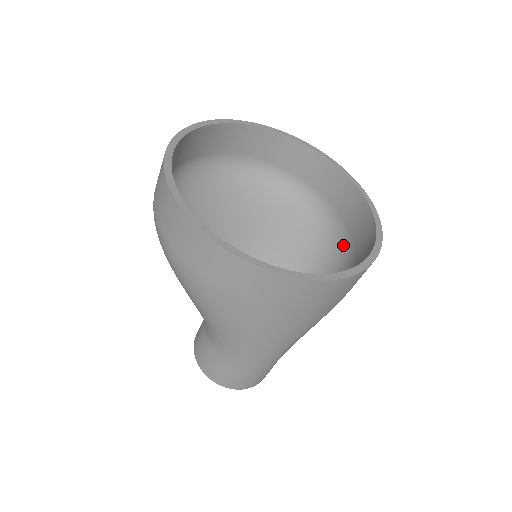
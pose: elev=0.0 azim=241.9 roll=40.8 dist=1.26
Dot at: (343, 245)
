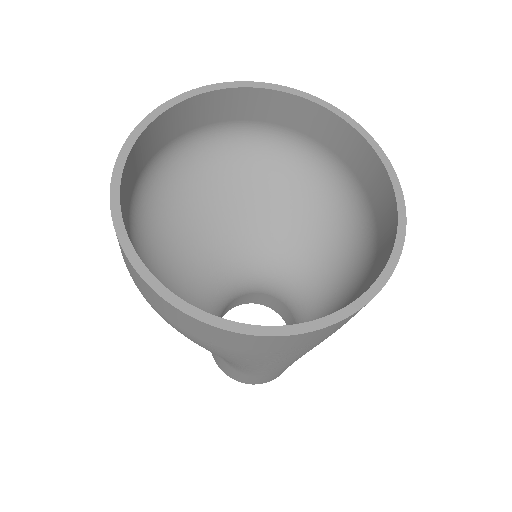
Dot at: (366, 227)
